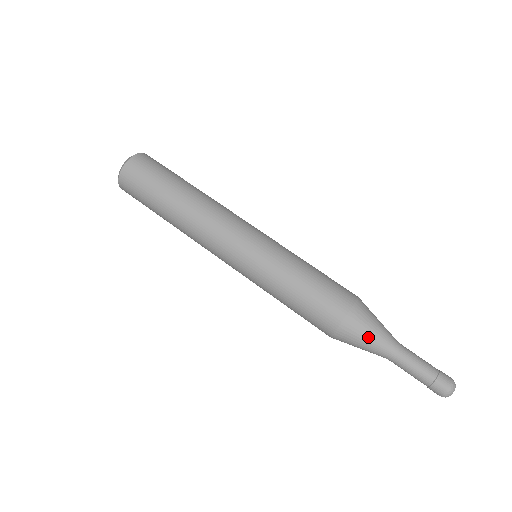
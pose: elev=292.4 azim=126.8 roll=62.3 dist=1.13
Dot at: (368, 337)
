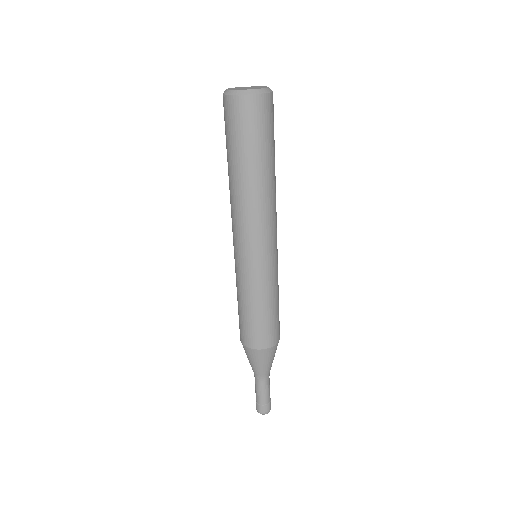
Dot at: (263, 364)
